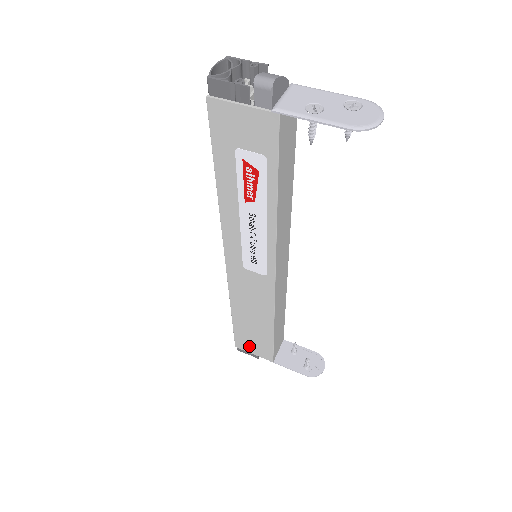
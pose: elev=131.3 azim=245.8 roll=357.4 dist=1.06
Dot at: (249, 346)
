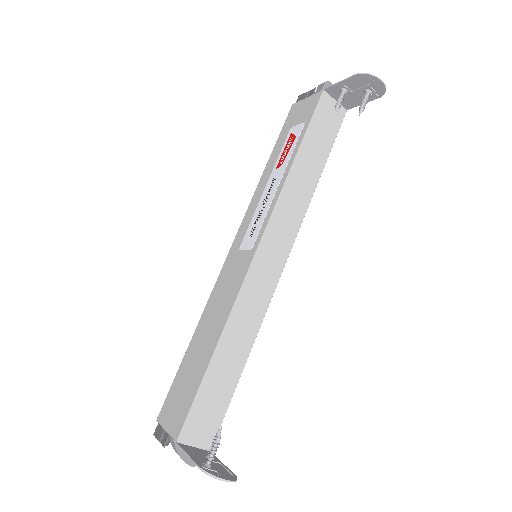
Dot at: (172, 409)
